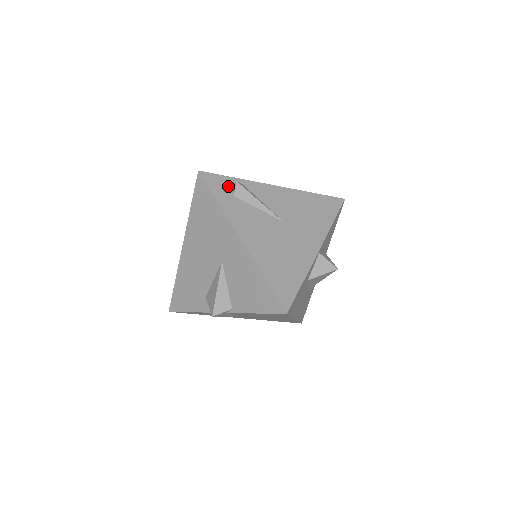
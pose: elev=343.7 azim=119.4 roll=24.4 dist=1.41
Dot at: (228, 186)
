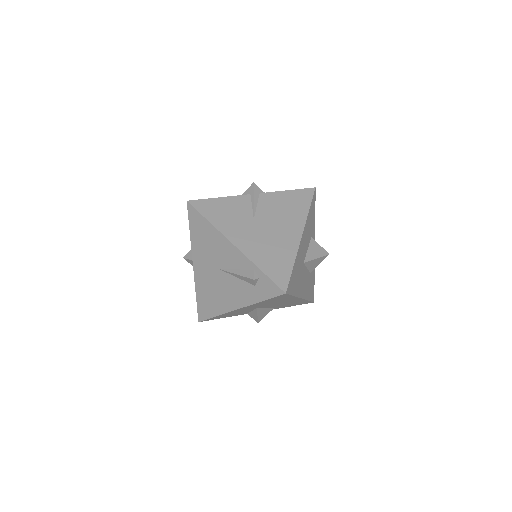
Dot at: occluded
